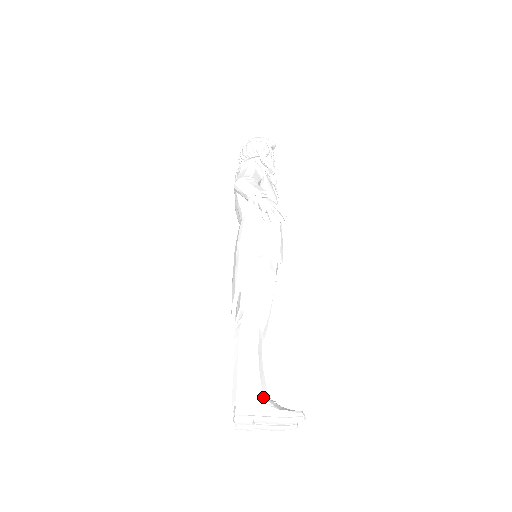
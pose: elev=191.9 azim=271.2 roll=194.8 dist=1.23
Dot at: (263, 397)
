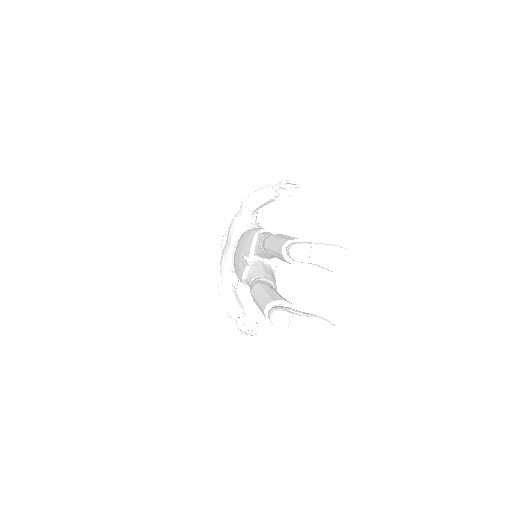
Dot at: occluded
